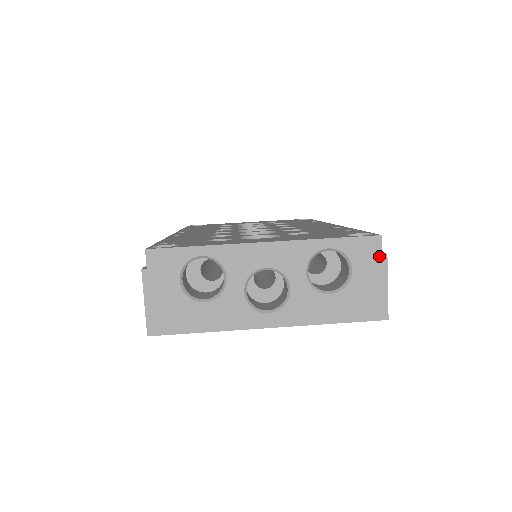
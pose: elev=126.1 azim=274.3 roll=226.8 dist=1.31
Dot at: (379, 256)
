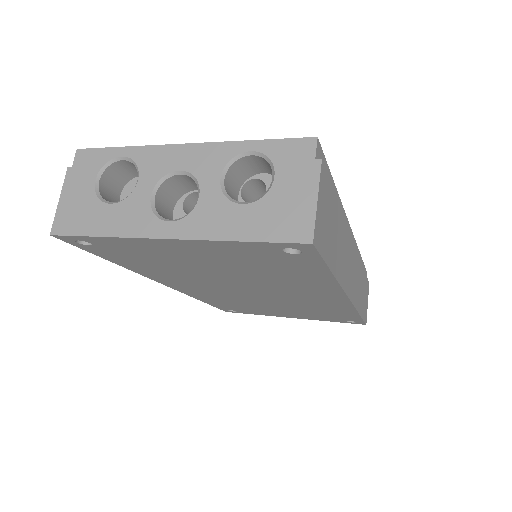
Dot at: (311, 161)
